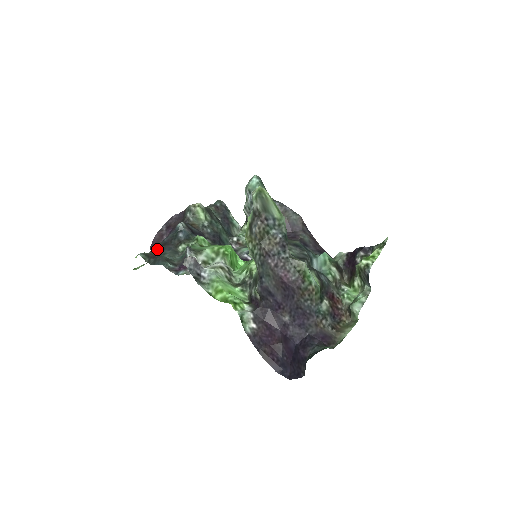
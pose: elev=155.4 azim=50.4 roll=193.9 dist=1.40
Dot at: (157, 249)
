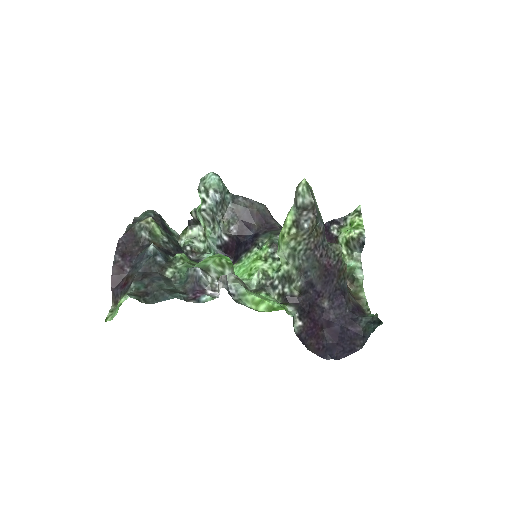
Dot at: (140, 284)
